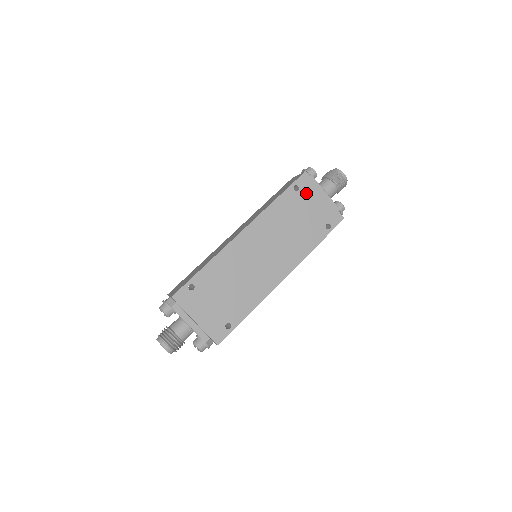
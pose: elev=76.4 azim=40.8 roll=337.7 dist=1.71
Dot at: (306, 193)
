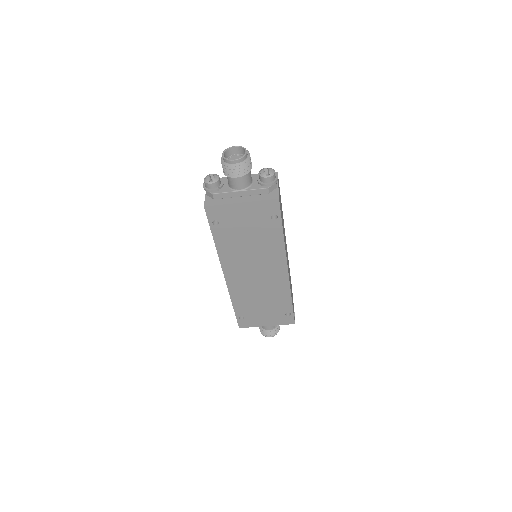
Dot at: (226, 217)
